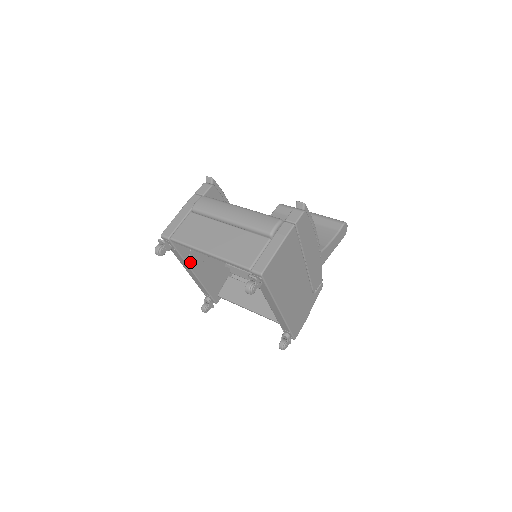
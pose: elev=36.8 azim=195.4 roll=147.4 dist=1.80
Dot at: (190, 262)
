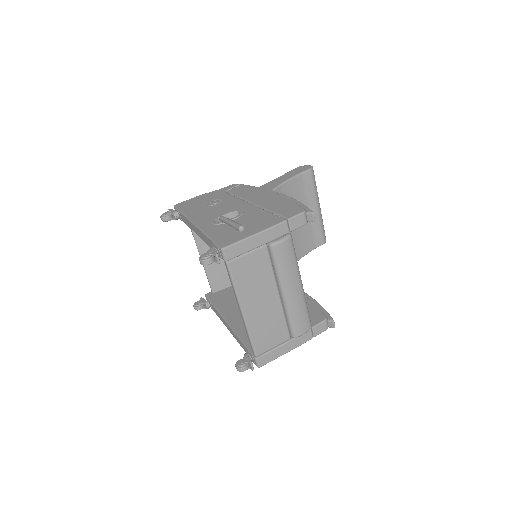
Dot at: occluded
